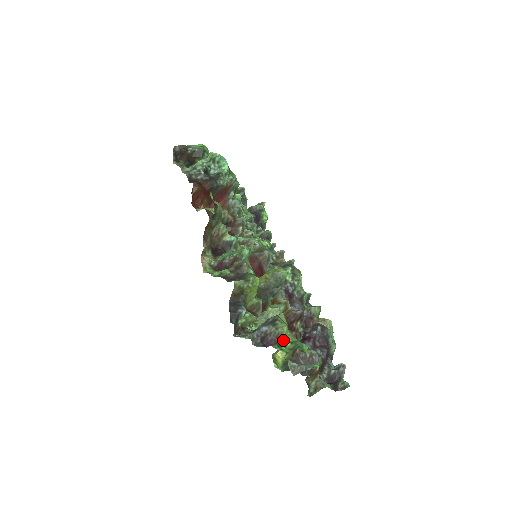
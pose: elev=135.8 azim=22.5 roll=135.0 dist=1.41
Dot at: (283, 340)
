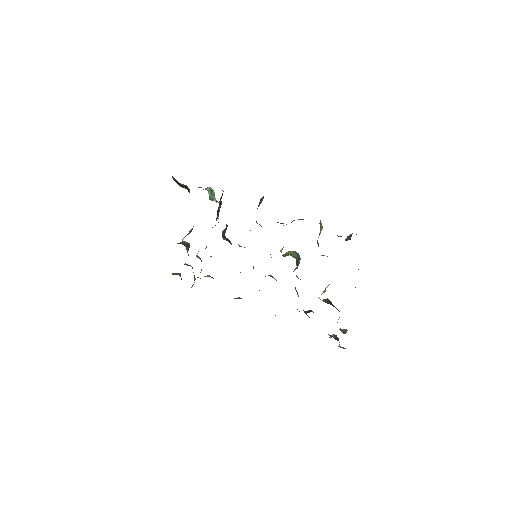
Dot at: occluded
